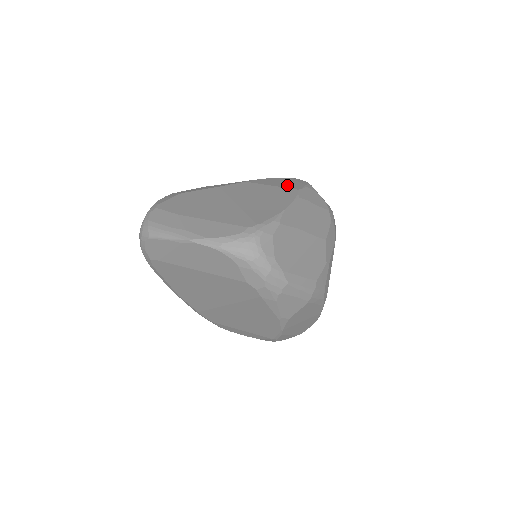
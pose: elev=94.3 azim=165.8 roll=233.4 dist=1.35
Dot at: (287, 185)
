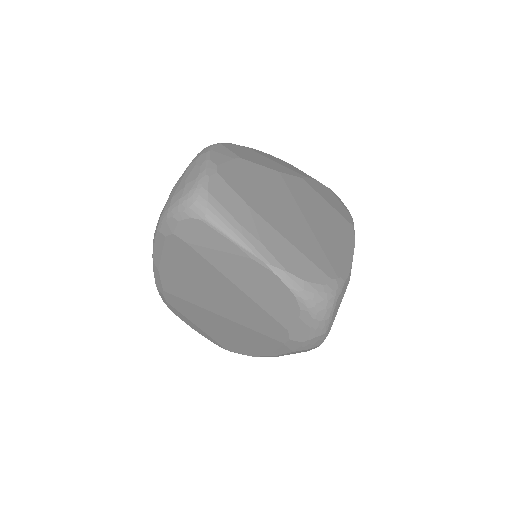
Dot at: (339, 208)
